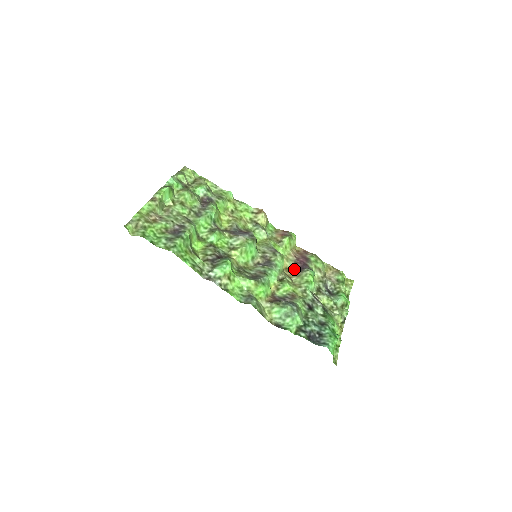
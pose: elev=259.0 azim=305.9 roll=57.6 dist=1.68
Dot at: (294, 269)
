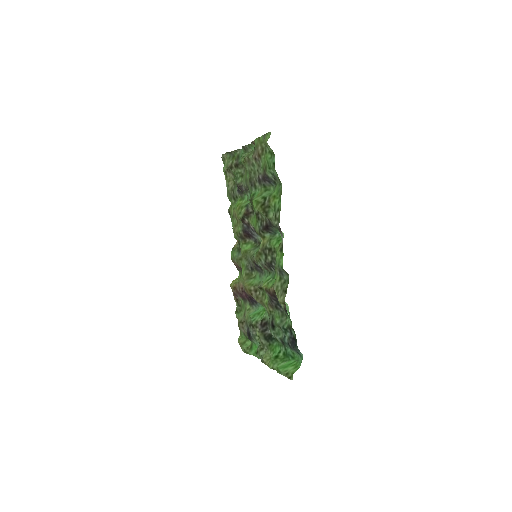
Dot at: (248, 294)
